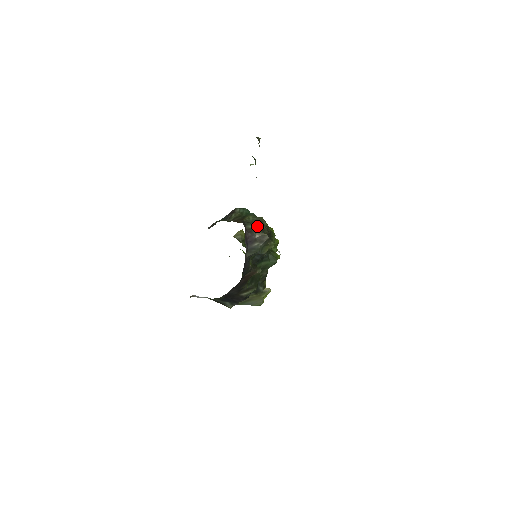
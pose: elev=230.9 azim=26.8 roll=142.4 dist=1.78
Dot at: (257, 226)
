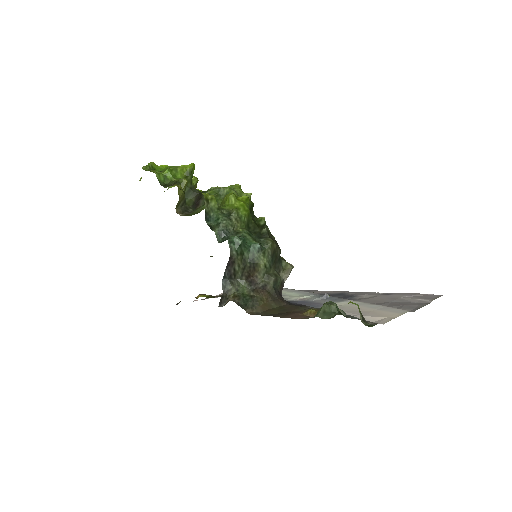
Dot at: (276, 264)
